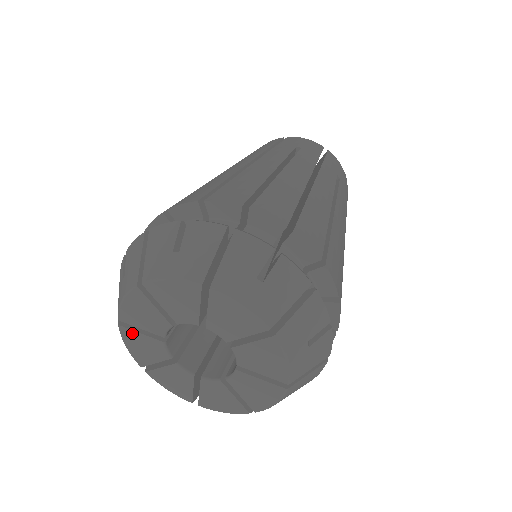
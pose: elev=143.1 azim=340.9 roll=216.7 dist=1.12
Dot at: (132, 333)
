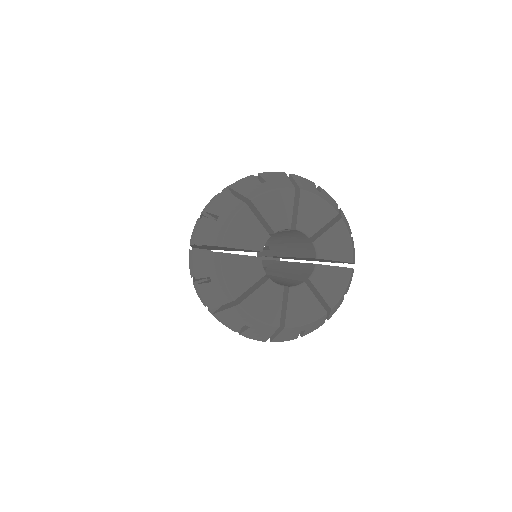
Dot at: (250, 300)
